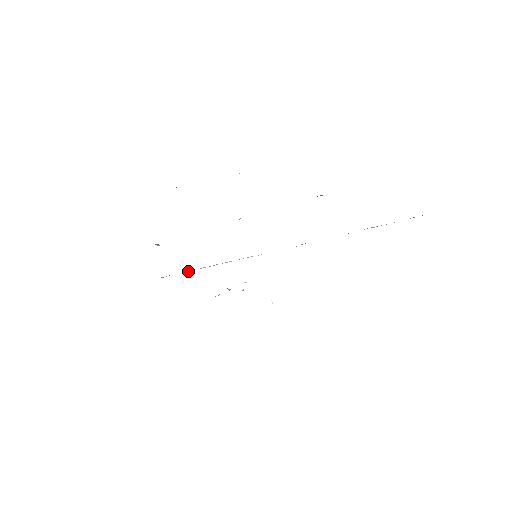
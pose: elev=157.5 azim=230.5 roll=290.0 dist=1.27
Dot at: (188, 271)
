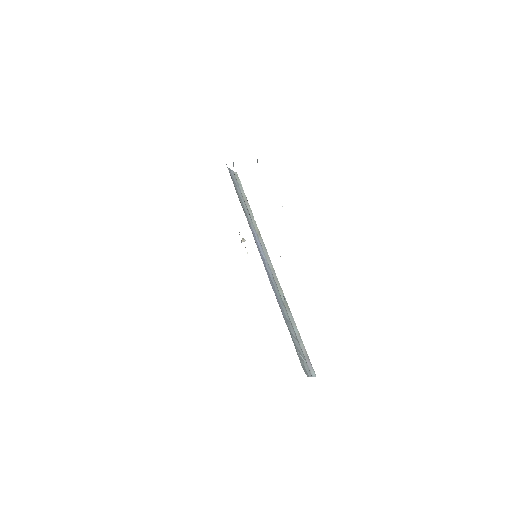
Dot at: (243, 194)
